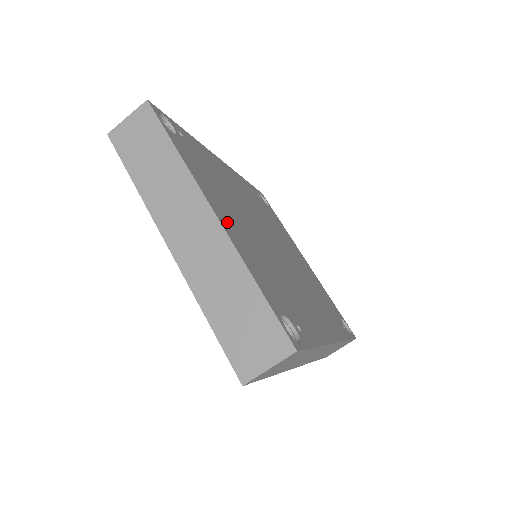
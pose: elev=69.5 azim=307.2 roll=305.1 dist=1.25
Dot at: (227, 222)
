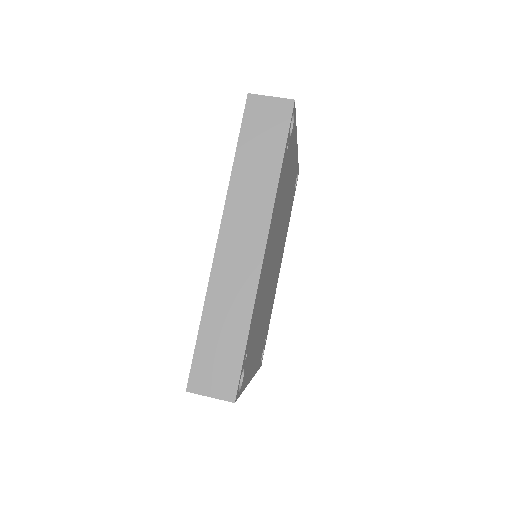
Dot at: (294, 157)
